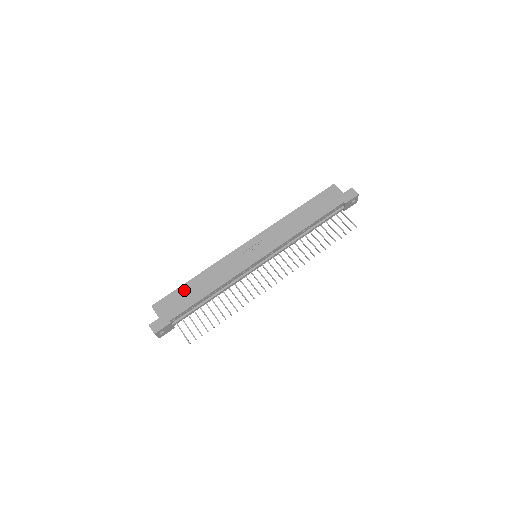
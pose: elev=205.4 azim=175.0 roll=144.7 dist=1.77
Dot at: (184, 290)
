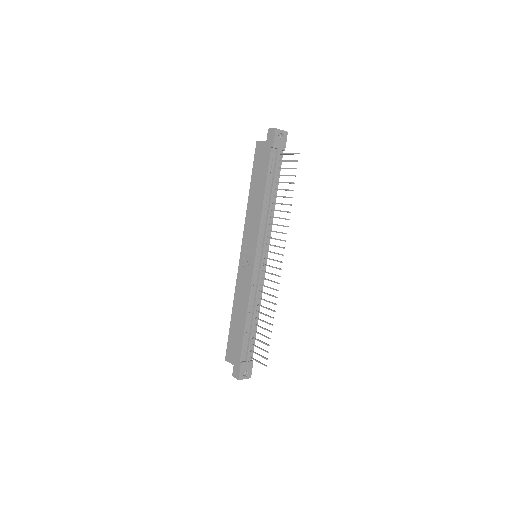
Dot at: (232, 330)
